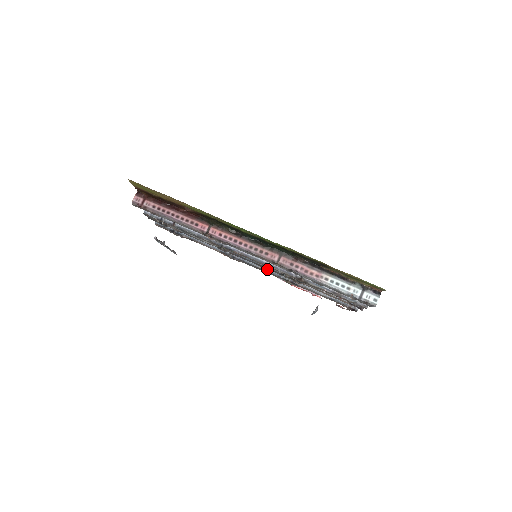
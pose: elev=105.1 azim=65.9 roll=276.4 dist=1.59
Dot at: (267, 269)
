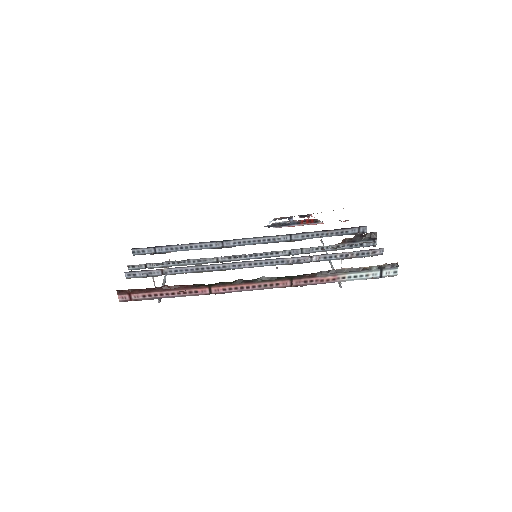
Dot at: (266, 242)
